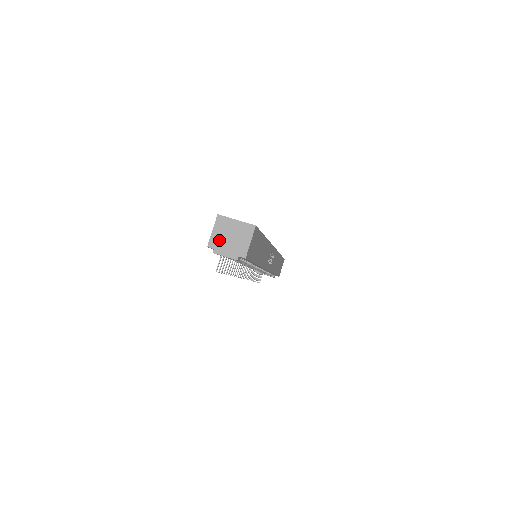
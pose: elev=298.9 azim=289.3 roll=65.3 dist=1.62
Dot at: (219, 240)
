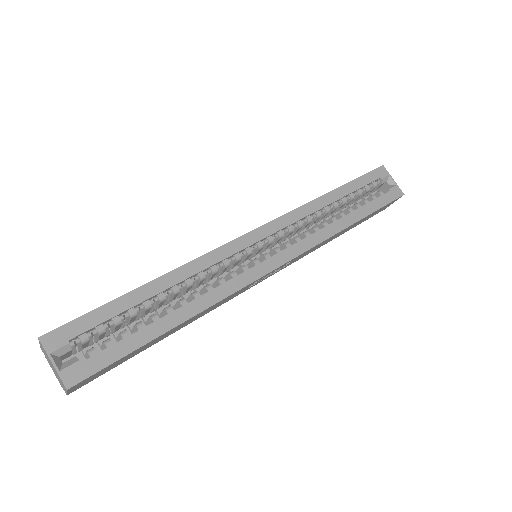
Dot at: (46, 356)
